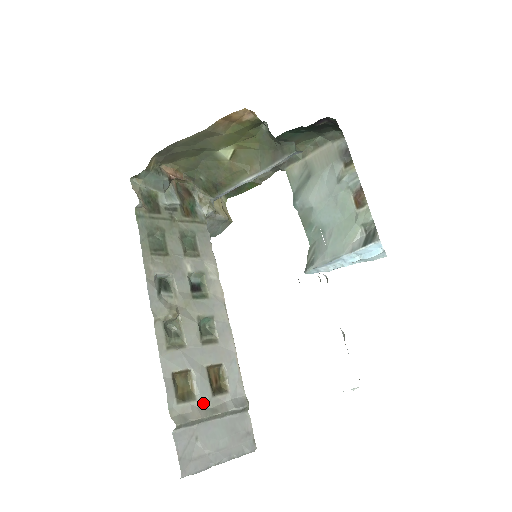
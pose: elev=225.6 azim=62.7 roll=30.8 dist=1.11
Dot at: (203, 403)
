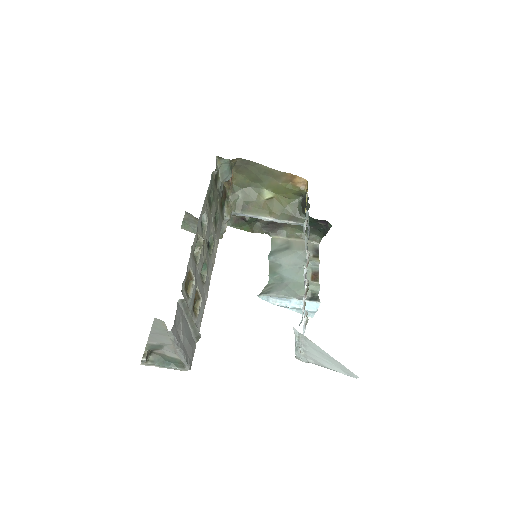
Dot at: (189, 306)
